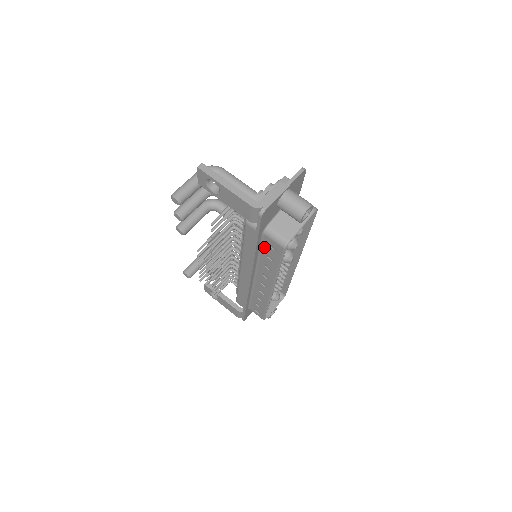
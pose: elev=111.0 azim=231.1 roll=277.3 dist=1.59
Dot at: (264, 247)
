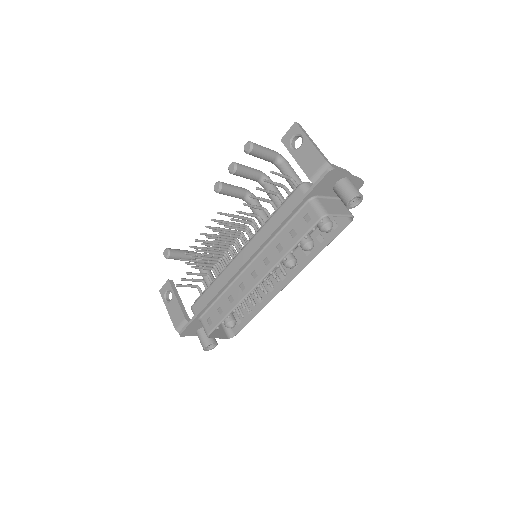
Dot at: (296, 219)
